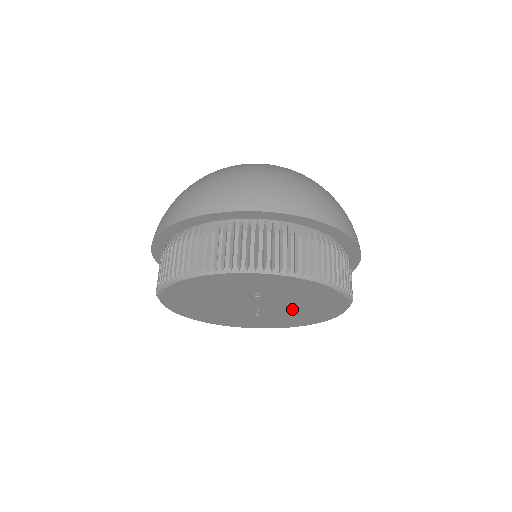
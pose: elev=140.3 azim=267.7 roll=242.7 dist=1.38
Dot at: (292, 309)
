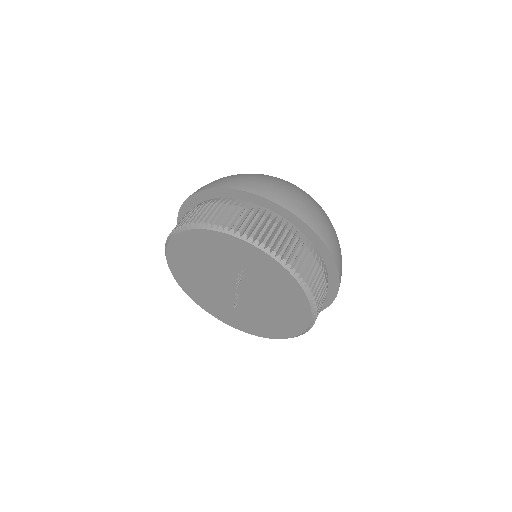
Dot at: (265, 307)
